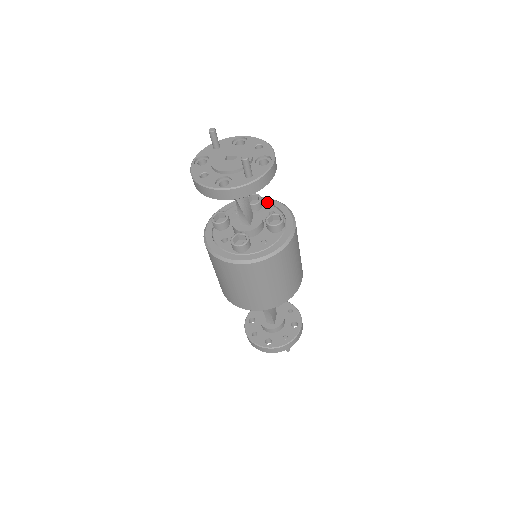
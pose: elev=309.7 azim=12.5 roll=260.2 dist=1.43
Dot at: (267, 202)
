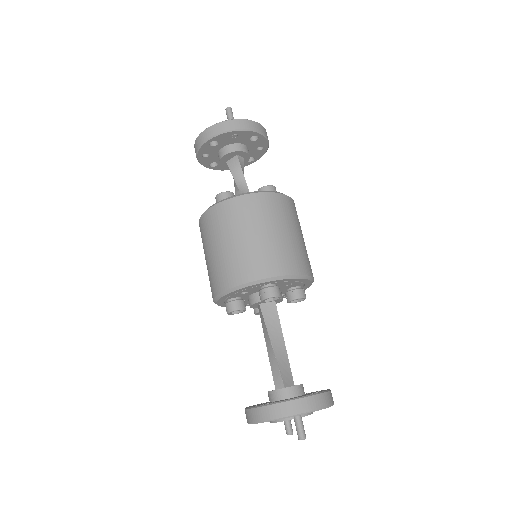
Dot at: occluded
